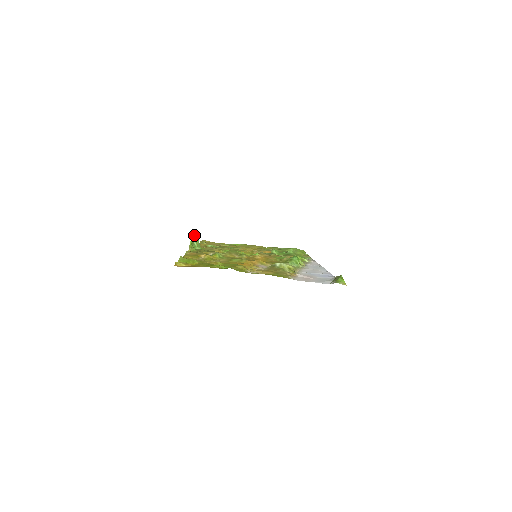
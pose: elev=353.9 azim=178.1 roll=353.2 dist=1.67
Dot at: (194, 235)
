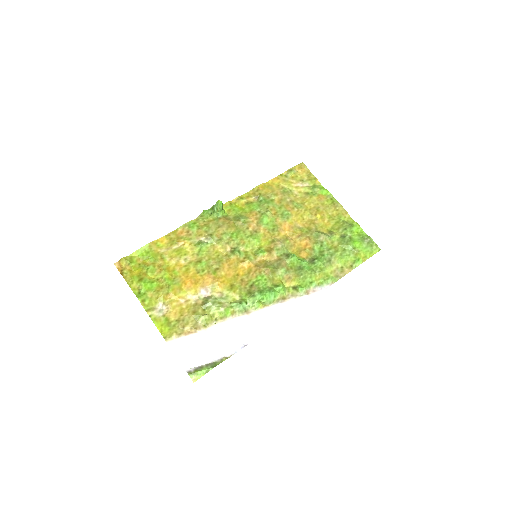
Dot at: (219, 201)
